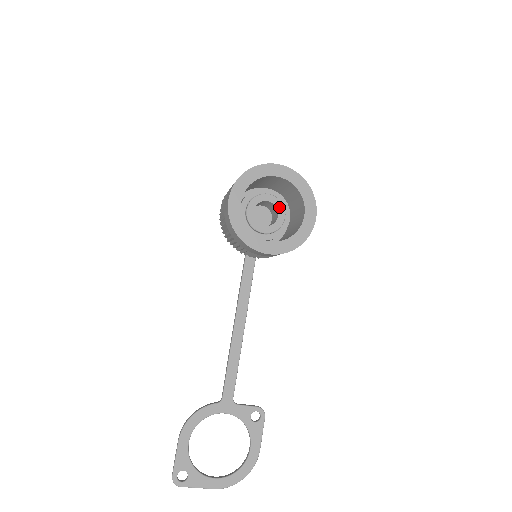
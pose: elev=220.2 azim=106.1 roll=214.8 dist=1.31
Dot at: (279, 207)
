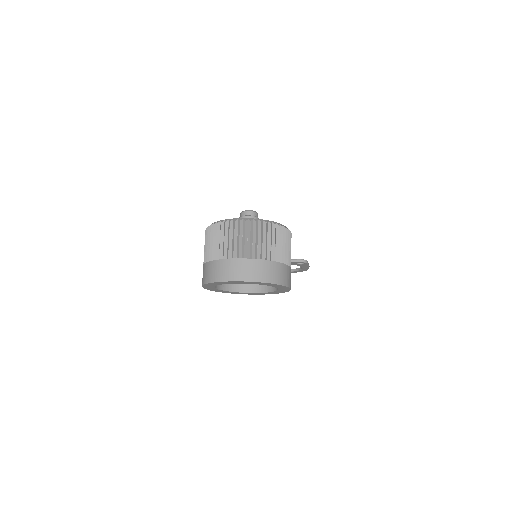
Dot at: occluded
